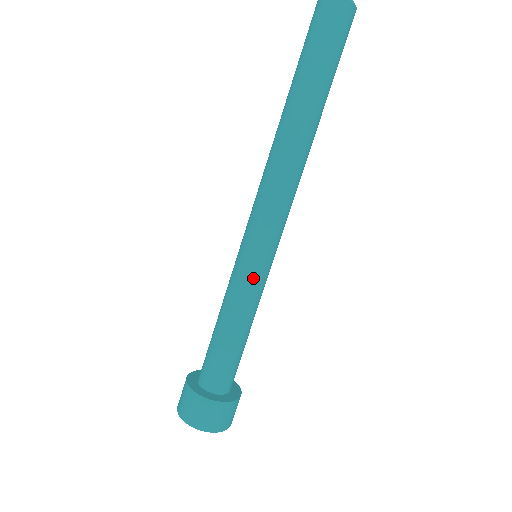
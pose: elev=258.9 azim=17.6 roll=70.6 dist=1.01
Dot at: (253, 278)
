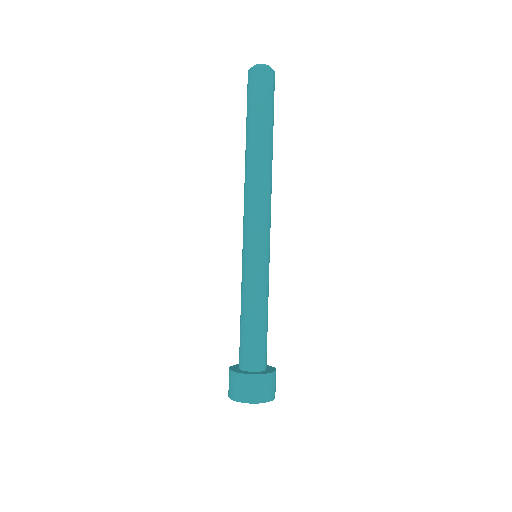
Dot at: (256, 270)
